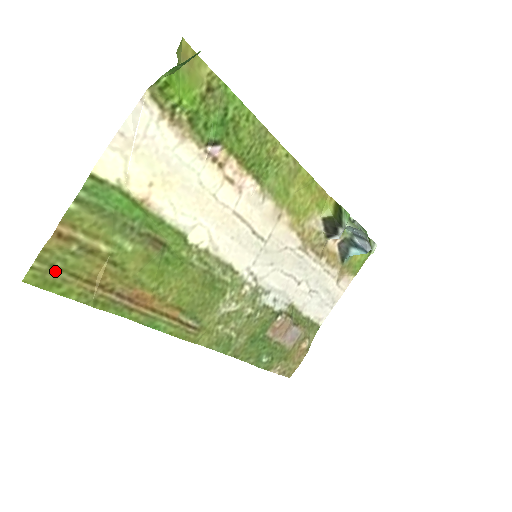
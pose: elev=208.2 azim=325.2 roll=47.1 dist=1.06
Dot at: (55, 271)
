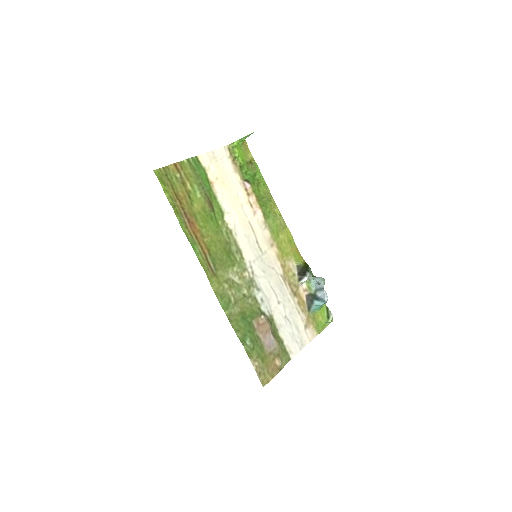
Dot at: (167, 178)
